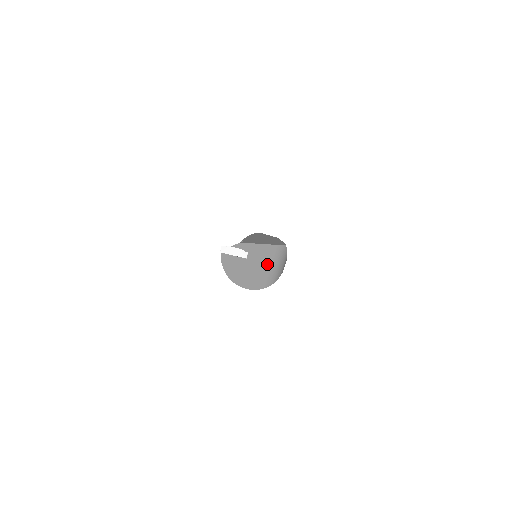
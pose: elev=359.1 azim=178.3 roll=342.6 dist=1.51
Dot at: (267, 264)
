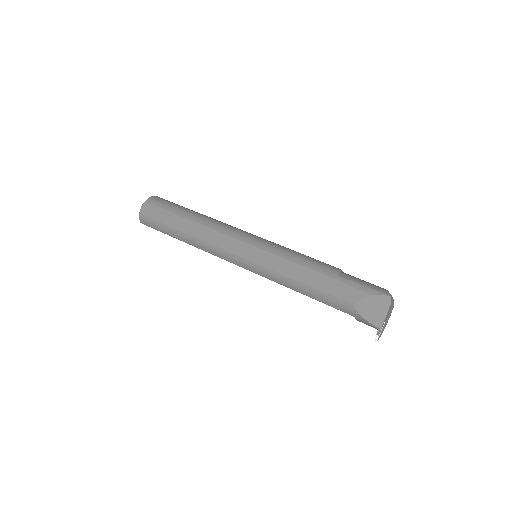
Dot at: (391, 308)
